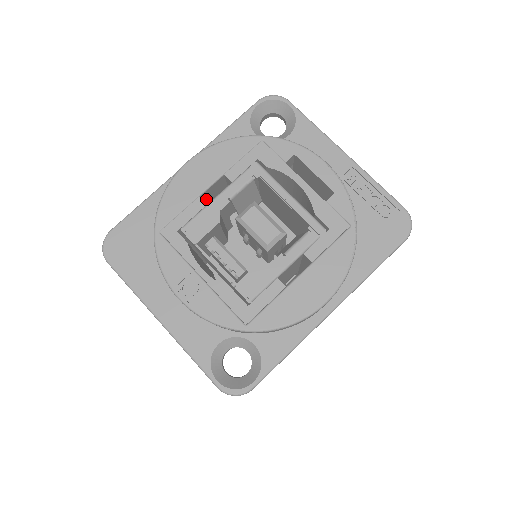
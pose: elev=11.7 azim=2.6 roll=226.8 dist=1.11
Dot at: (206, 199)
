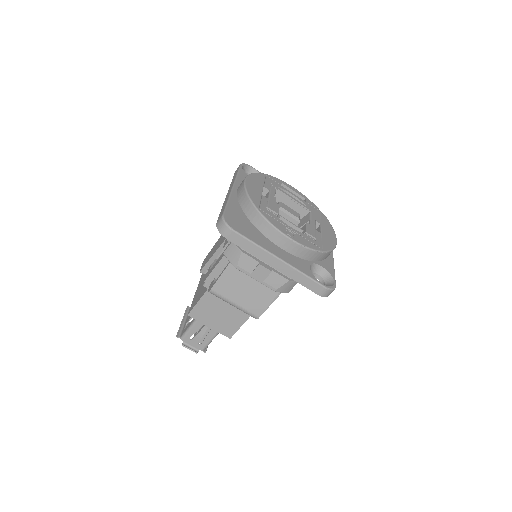
Dot at: occluded
